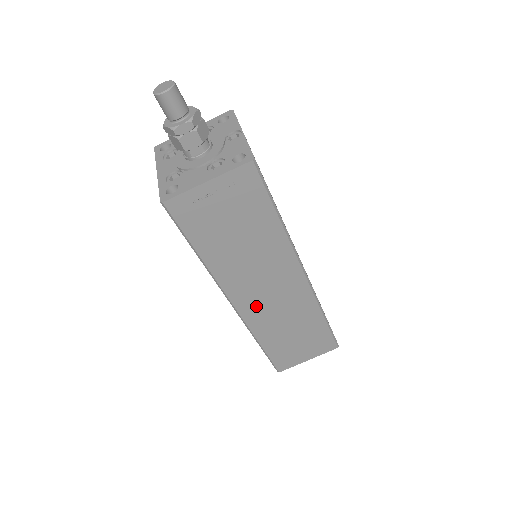
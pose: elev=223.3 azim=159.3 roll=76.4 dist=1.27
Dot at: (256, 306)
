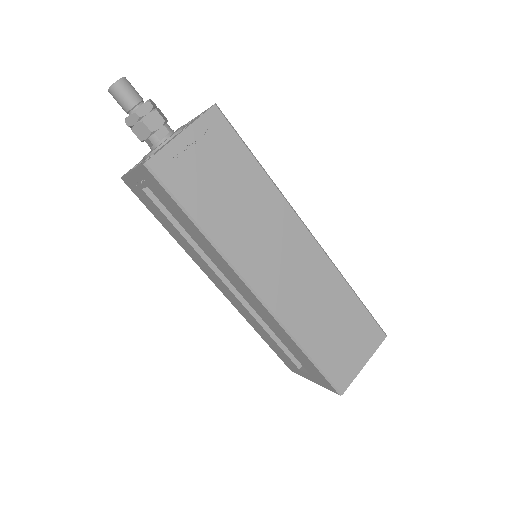
Dot at: (279, 289)
